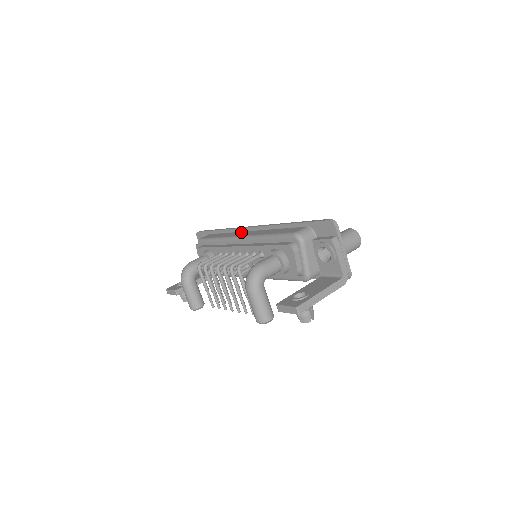
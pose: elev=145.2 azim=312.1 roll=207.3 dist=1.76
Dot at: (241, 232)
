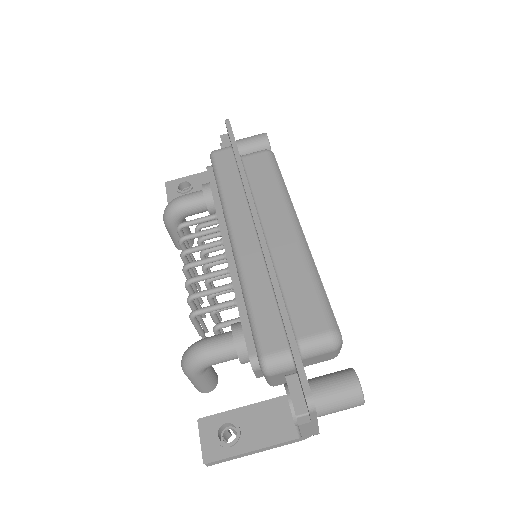
Dot at: (247, 215)
